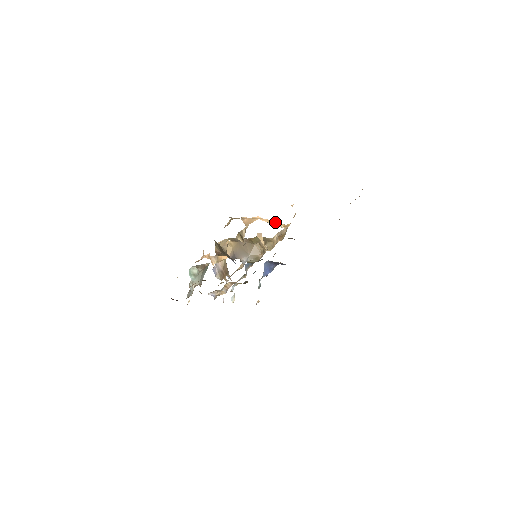
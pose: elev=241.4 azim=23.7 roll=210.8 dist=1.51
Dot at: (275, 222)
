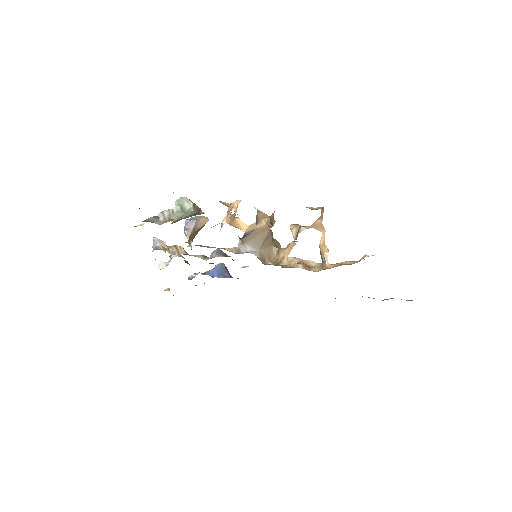
Dot at: (326, 250)
